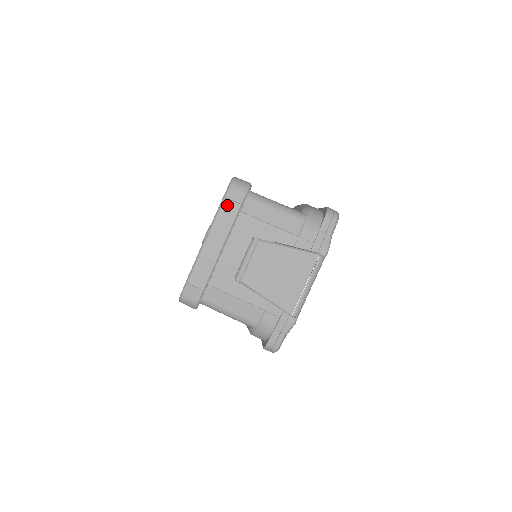
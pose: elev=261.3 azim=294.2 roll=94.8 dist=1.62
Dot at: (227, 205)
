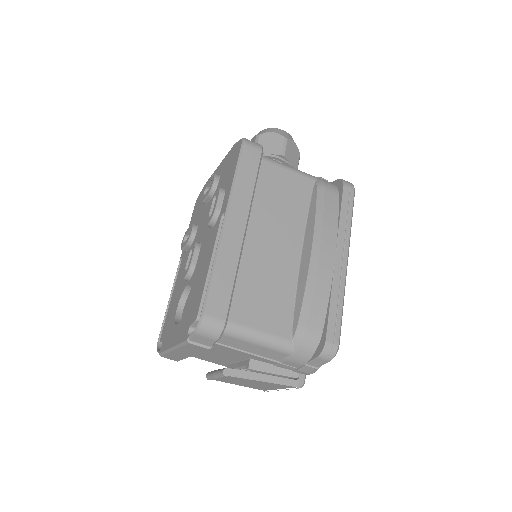
Dot at: (192, 346)
